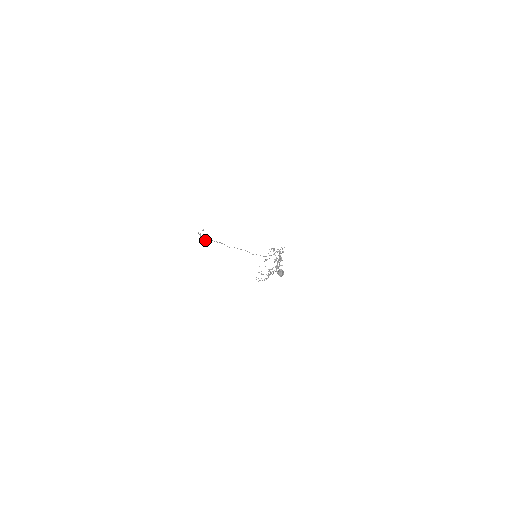
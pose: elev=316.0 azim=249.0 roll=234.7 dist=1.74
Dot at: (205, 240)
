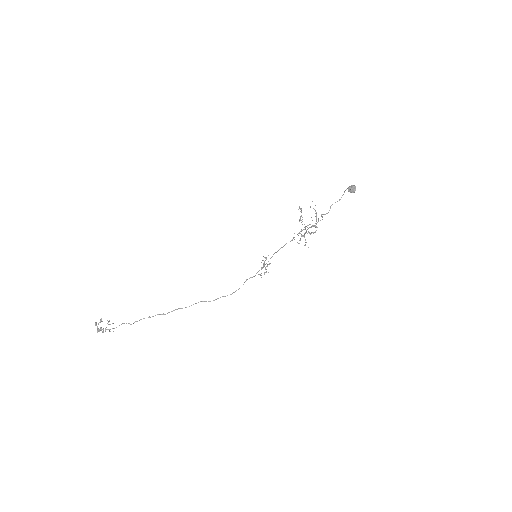
Dot at: occluded
